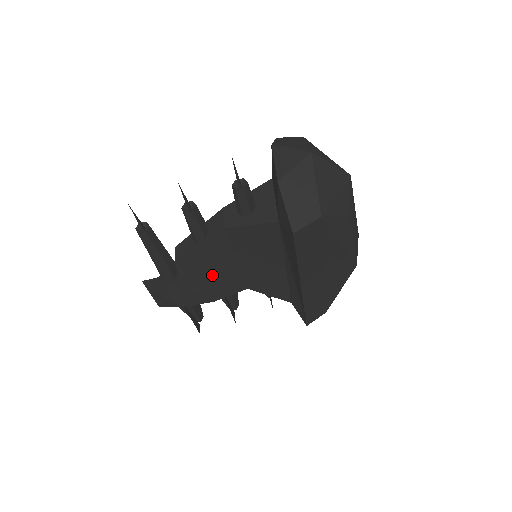
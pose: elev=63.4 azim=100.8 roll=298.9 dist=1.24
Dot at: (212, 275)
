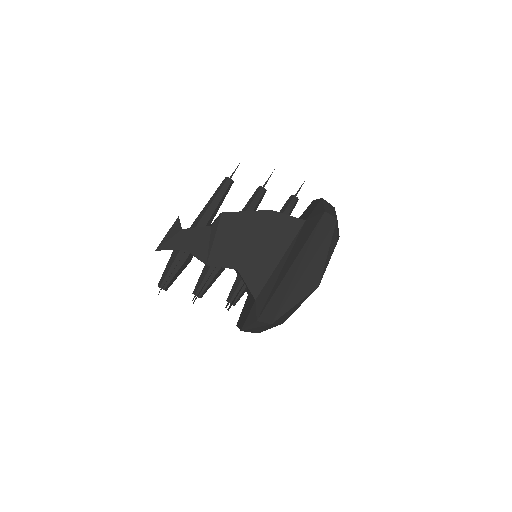
Dot at: (230, 240)
